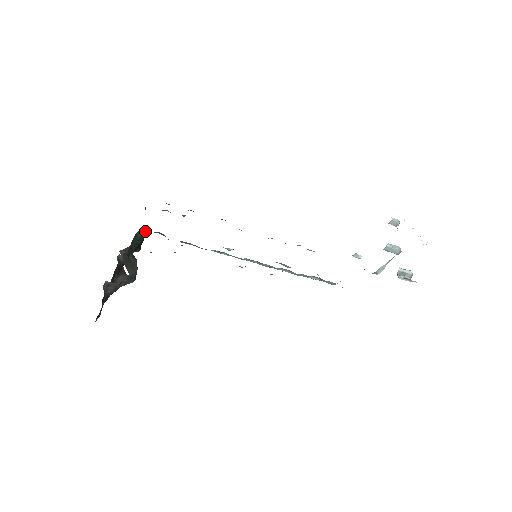
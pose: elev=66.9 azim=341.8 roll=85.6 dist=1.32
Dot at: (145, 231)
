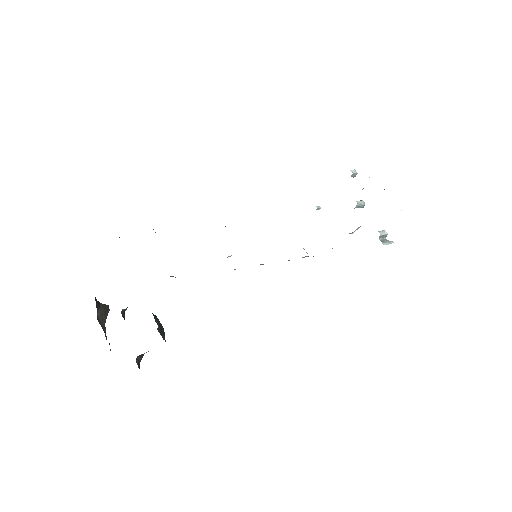
Dot at: occluded
